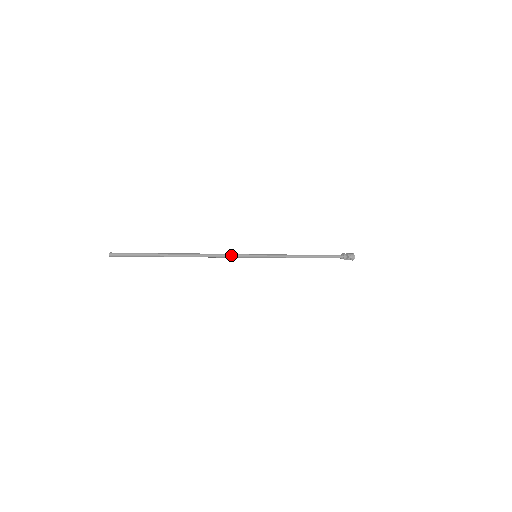
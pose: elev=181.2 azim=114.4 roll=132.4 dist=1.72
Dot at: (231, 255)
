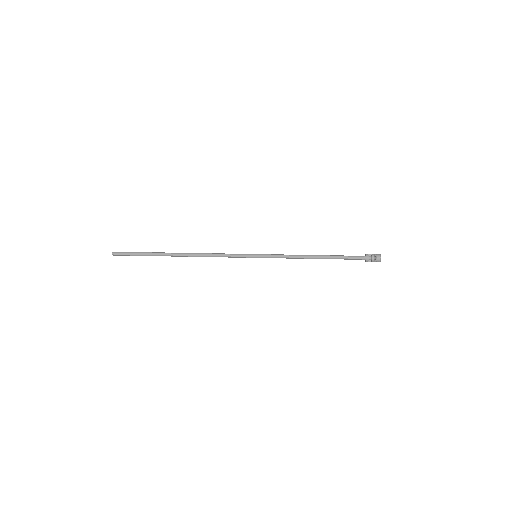
Dot at: (227, 256)
